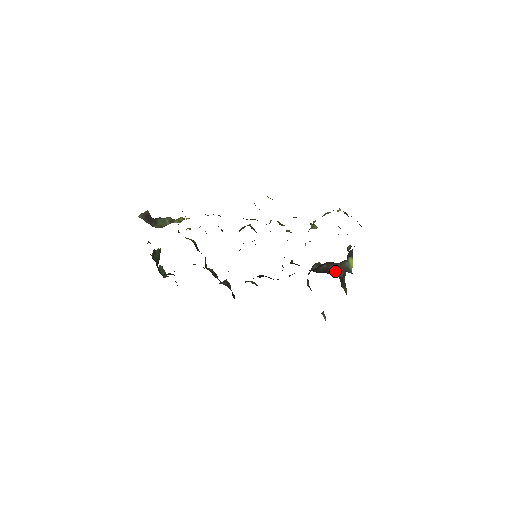
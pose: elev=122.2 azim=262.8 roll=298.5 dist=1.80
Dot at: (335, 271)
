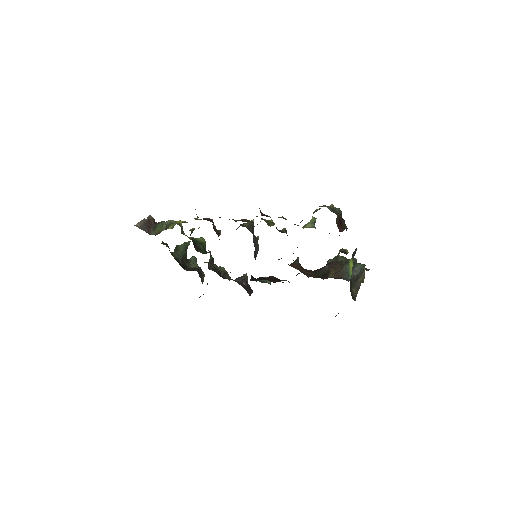
Dot at: (331, 276)
